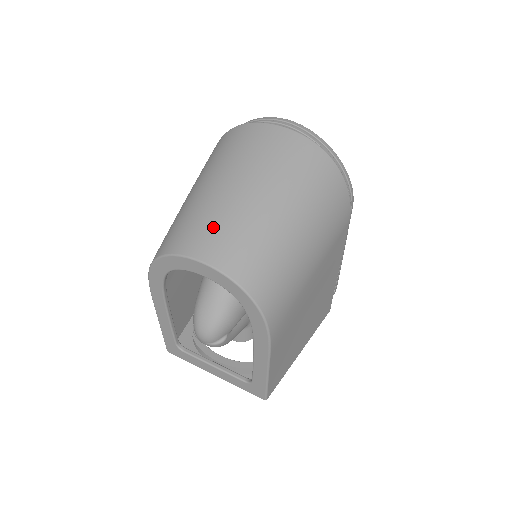
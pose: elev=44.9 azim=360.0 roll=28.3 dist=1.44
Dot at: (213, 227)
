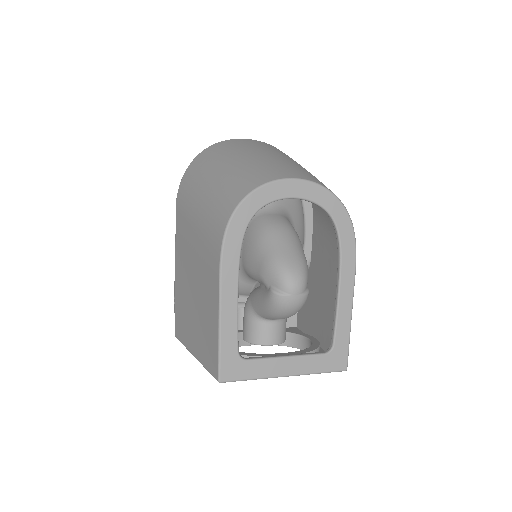
Dot at: (279, 166)
